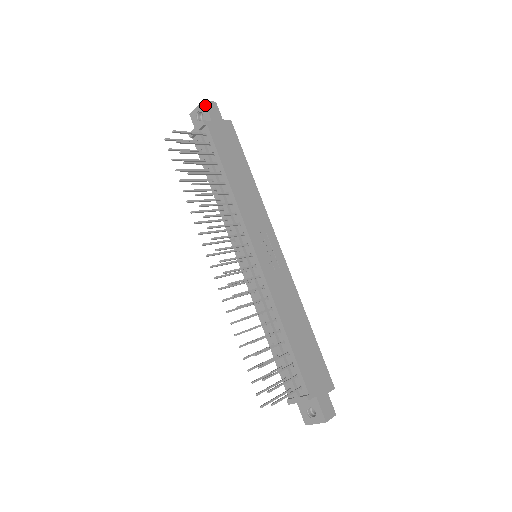
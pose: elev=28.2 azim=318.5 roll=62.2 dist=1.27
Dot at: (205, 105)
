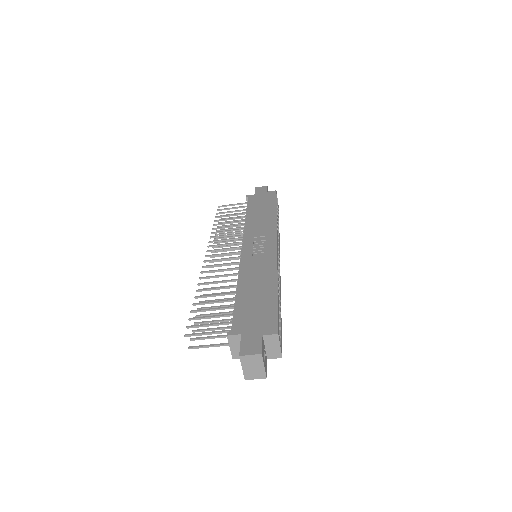
Dot at: (255, 189)
